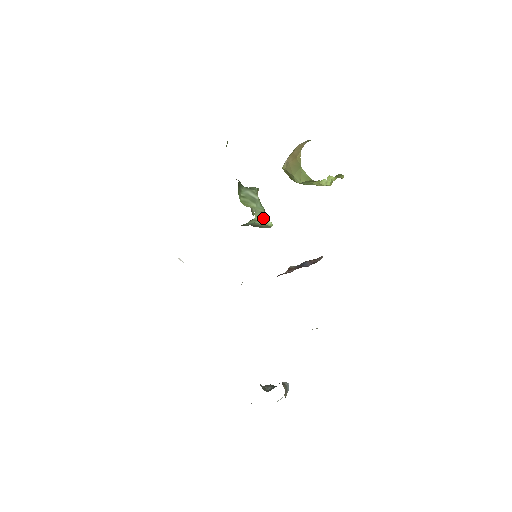
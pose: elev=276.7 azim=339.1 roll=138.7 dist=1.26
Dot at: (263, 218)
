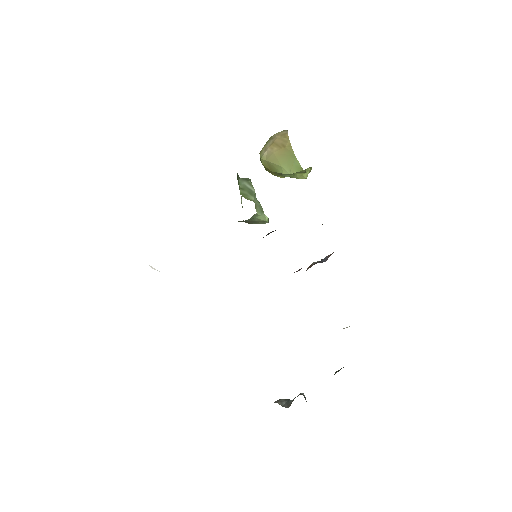
Dot at: (262, 213)
